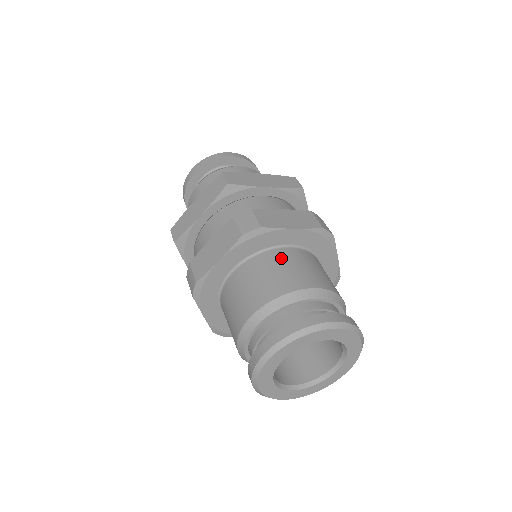
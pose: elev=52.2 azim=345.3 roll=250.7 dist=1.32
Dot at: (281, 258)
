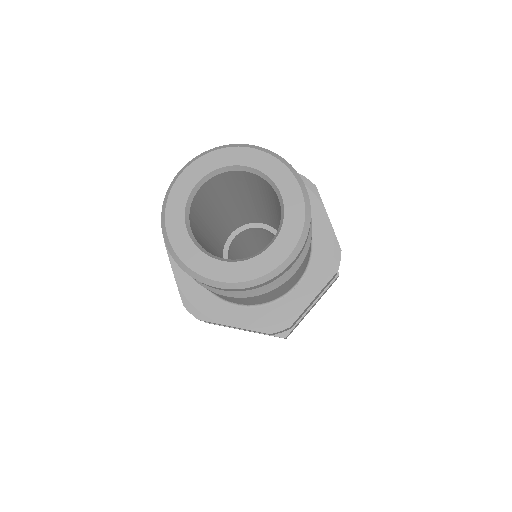
Dot at: occluded
